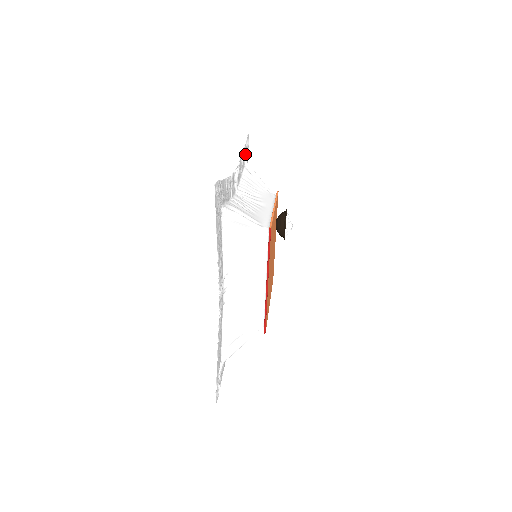
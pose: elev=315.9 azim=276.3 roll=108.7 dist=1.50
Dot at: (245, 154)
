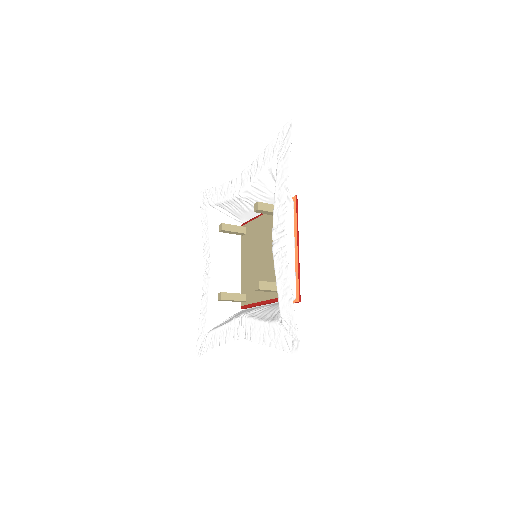
Dot at: (211, 196)
